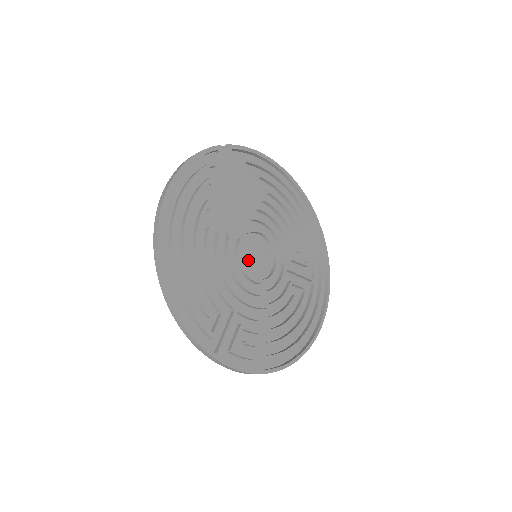
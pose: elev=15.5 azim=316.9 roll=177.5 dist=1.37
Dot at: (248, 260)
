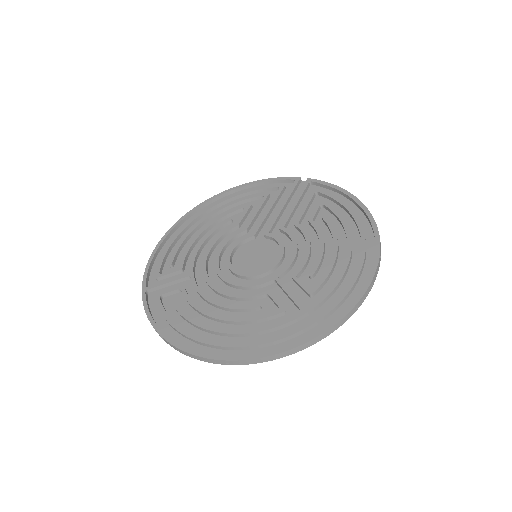
Dot at: (245, 255)
